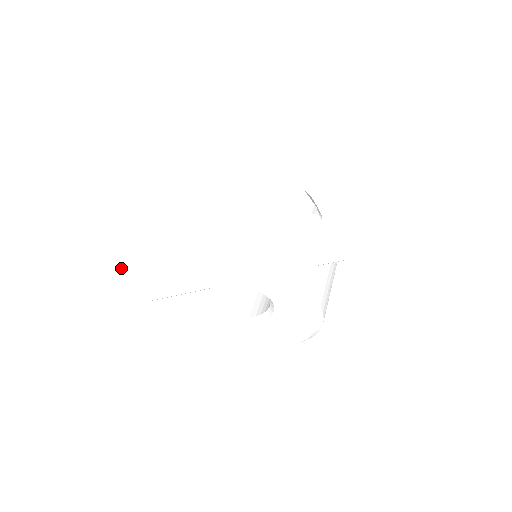
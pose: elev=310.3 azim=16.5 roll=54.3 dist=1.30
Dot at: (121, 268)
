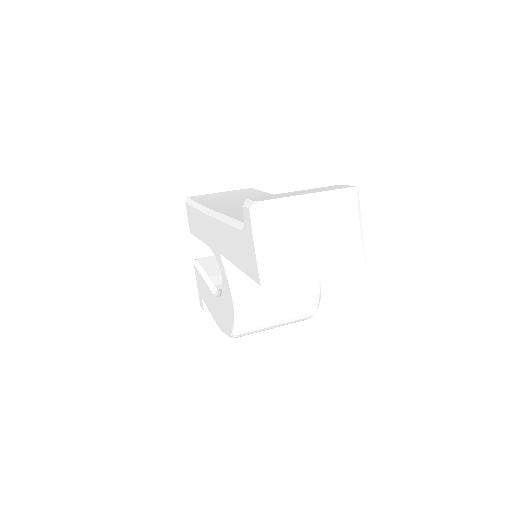
Dot at: (190, 197)
